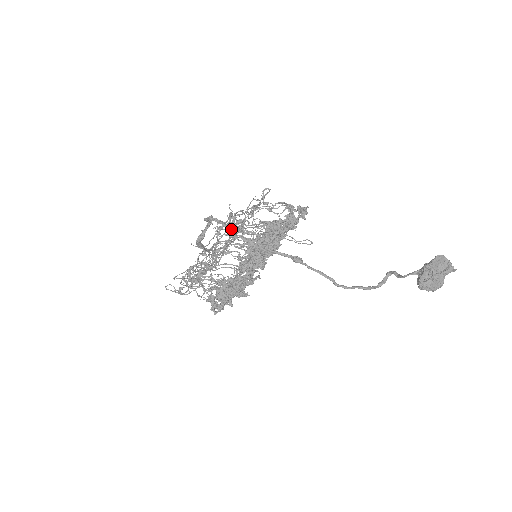
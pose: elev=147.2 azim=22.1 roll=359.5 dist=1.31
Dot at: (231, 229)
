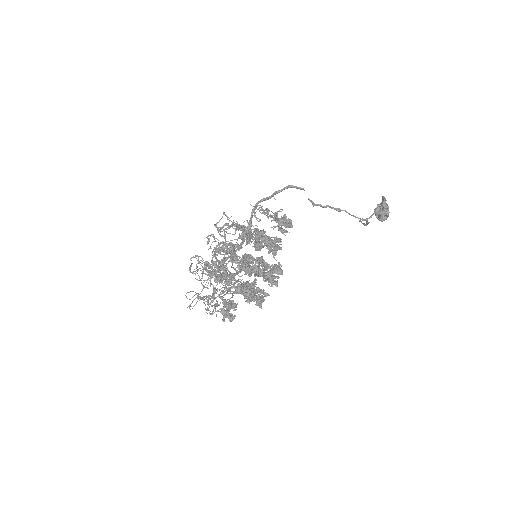
Dot at: (226, 241)
